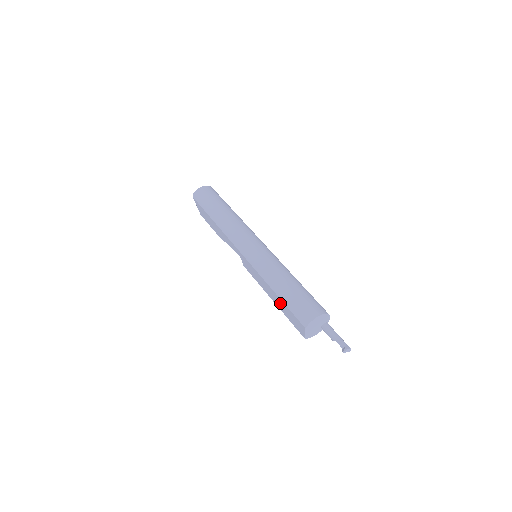
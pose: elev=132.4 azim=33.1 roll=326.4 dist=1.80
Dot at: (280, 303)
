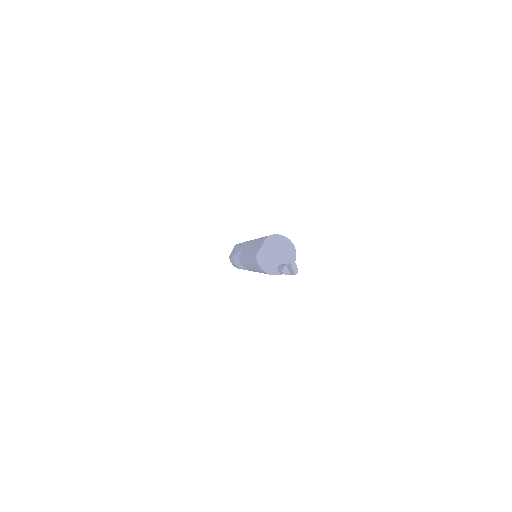
Dot at: (255, 245)
